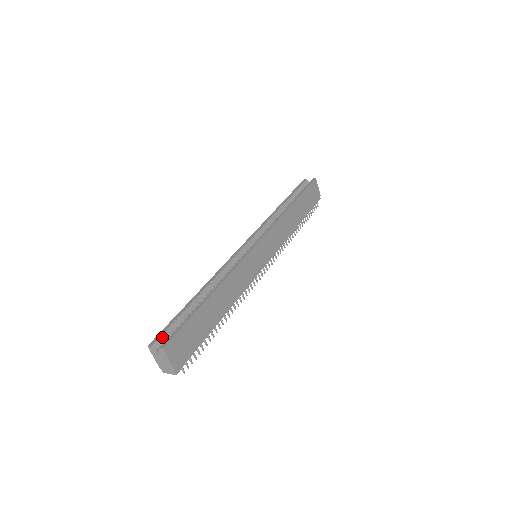
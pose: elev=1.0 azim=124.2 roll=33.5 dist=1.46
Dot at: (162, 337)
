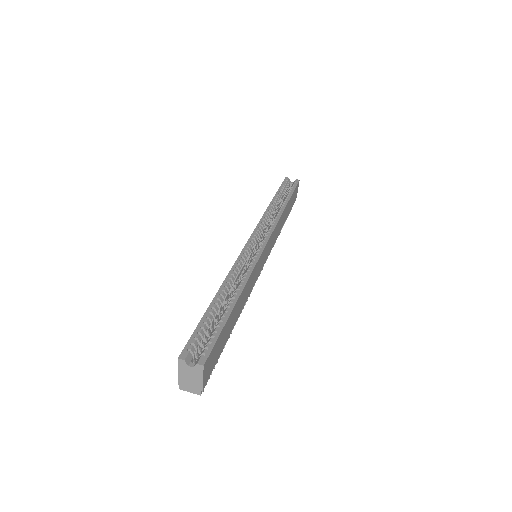
Dot at: (193, 348)
